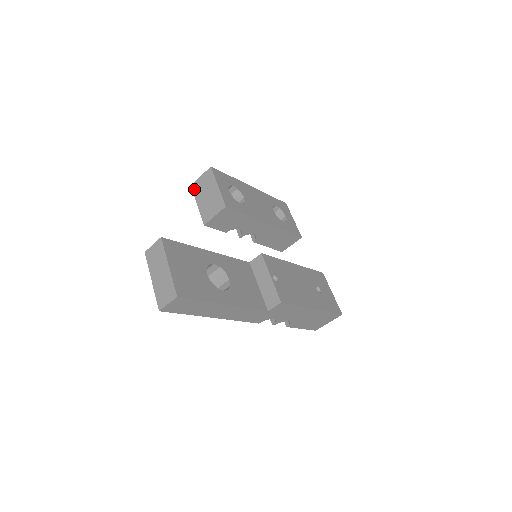
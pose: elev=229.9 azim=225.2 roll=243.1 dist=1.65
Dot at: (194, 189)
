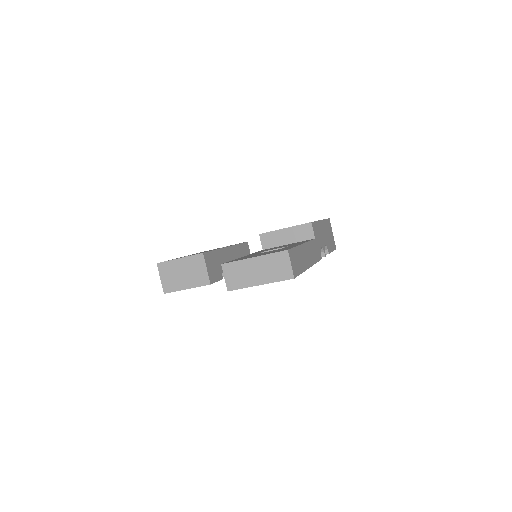
Dot at: (169, 290)
